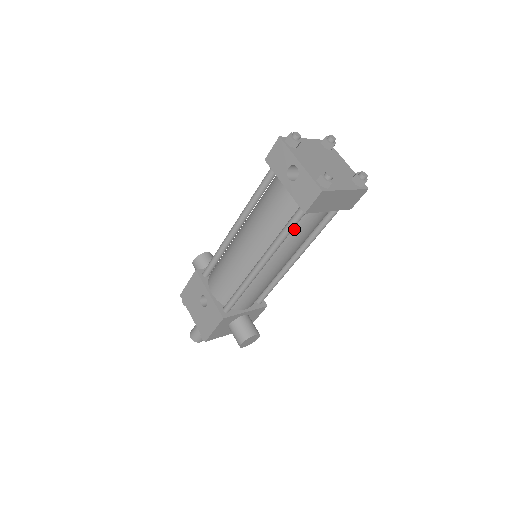
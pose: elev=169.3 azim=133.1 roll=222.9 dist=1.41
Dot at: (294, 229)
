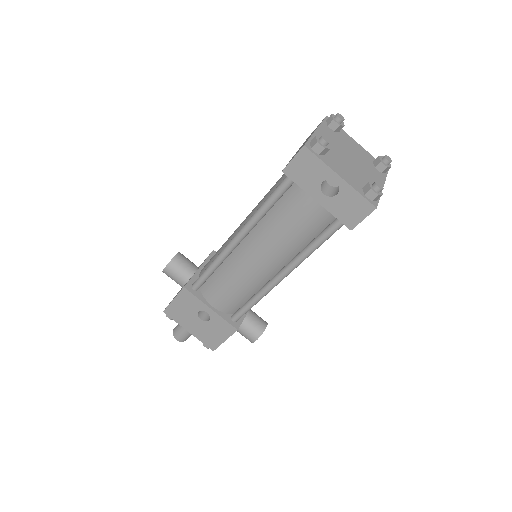
Dot at: occluded
